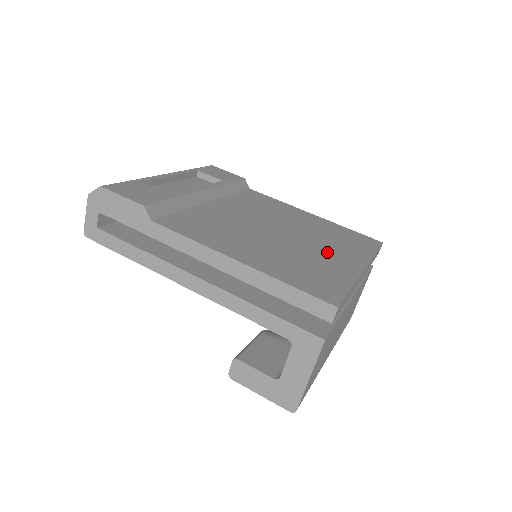
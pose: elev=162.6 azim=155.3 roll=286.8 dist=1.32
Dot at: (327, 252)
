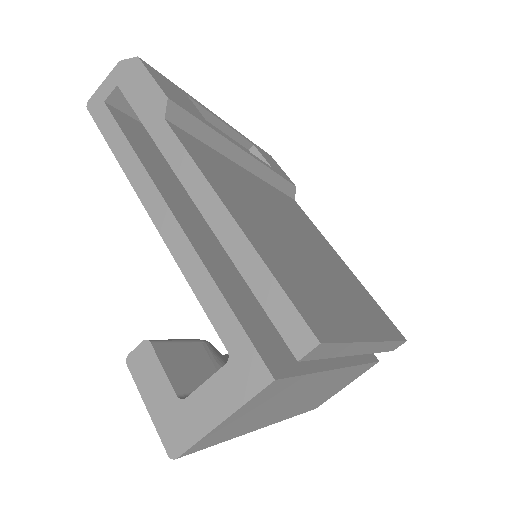
Dot at: (341, 295)
